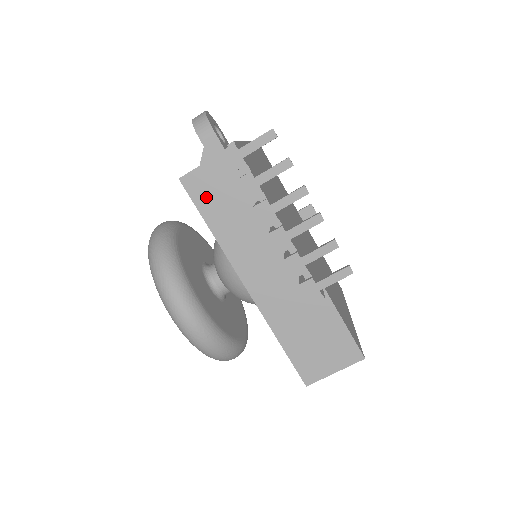
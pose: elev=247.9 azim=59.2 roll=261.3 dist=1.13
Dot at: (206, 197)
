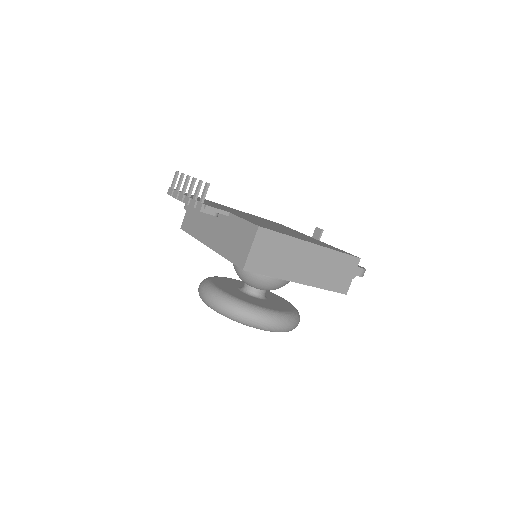
Dot at: (188, 225)
